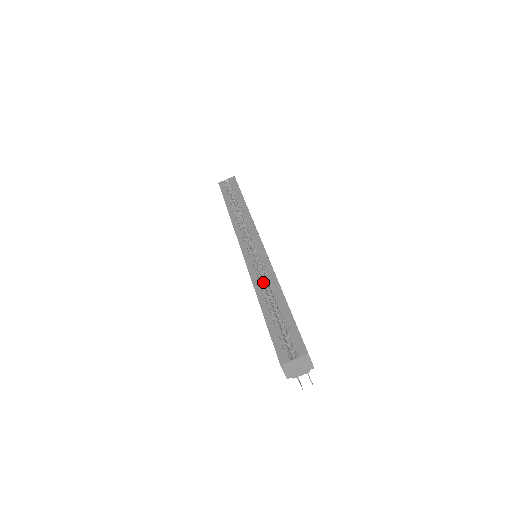
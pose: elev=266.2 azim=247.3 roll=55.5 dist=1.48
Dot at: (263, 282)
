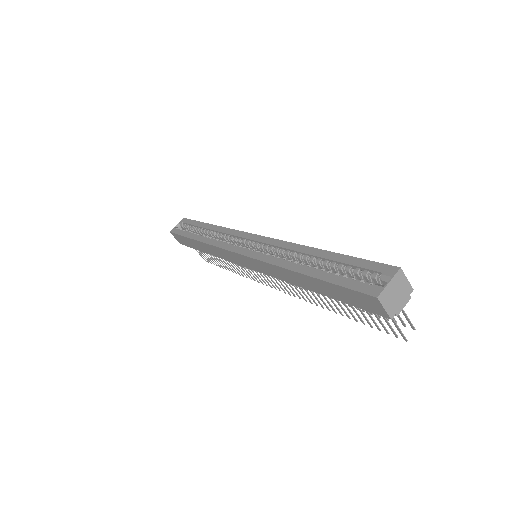
Dot at: (285, 259)
